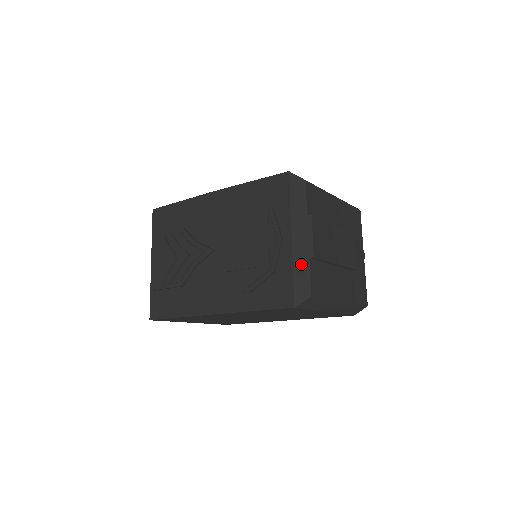
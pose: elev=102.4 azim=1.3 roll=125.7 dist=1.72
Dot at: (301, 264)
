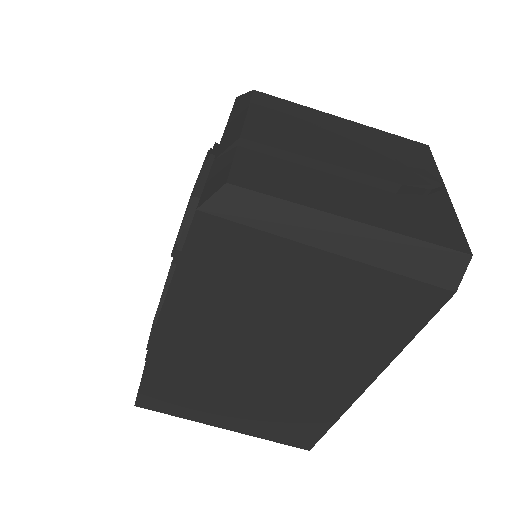
Dot at: (223, 158)
